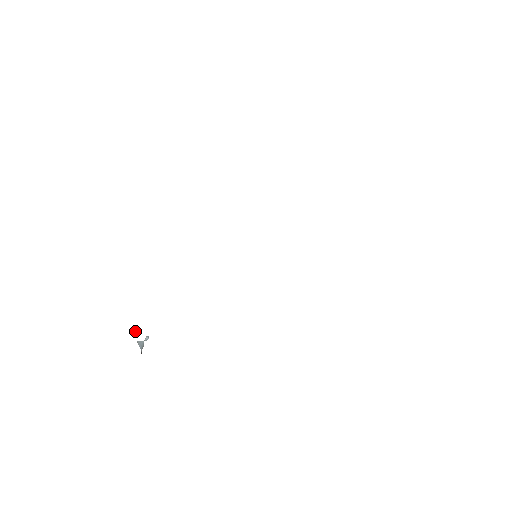
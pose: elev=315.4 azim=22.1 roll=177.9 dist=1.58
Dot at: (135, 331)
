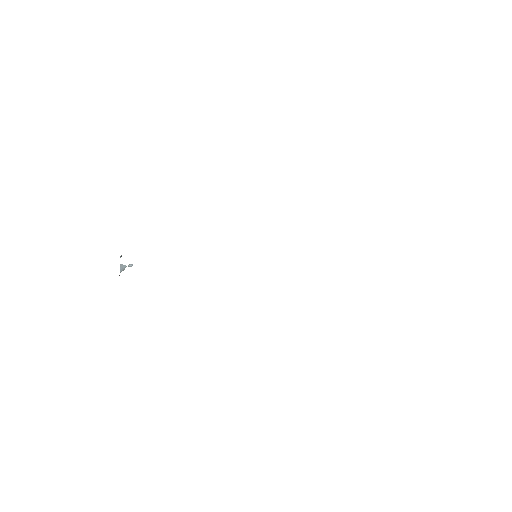
Dot at: occluded
